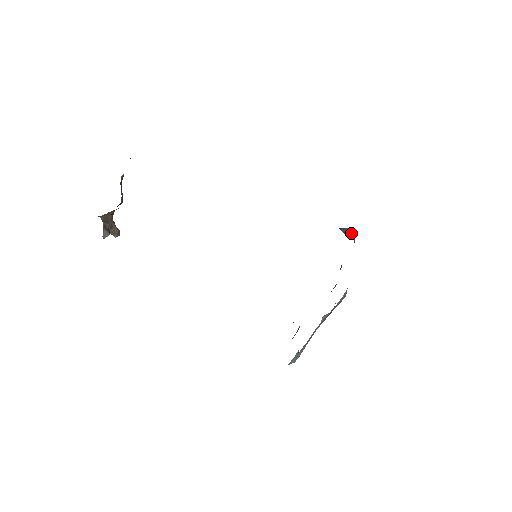
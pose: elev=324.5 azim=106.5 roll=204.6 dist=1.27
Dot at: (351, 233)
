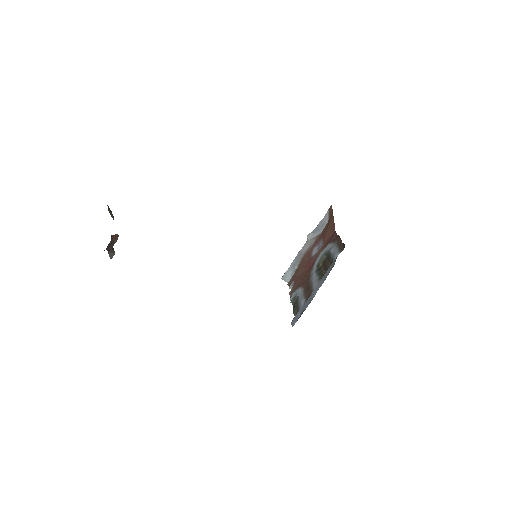
Dot at: occluded
